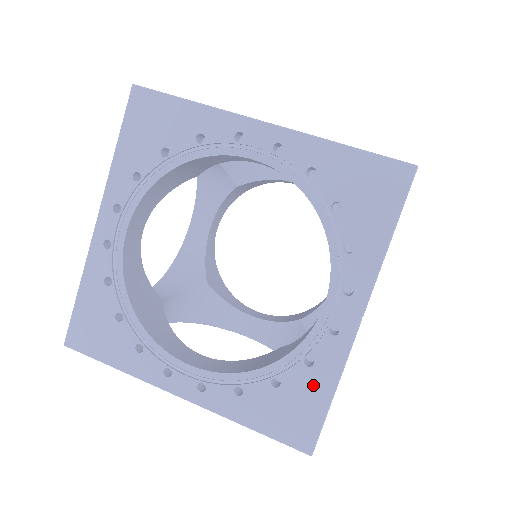
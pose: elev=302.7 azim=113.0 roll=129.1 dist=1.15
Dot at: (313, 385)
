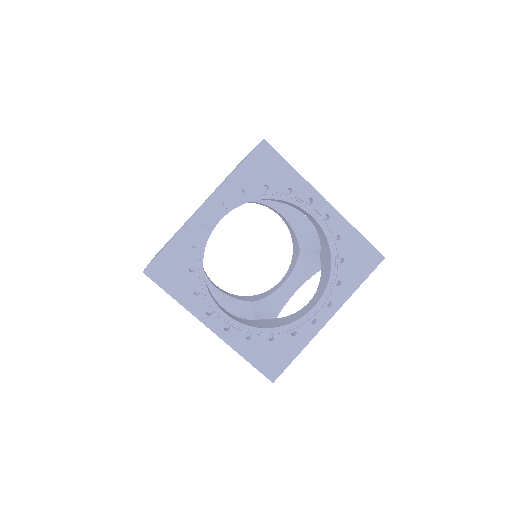
Dot at: occluded
